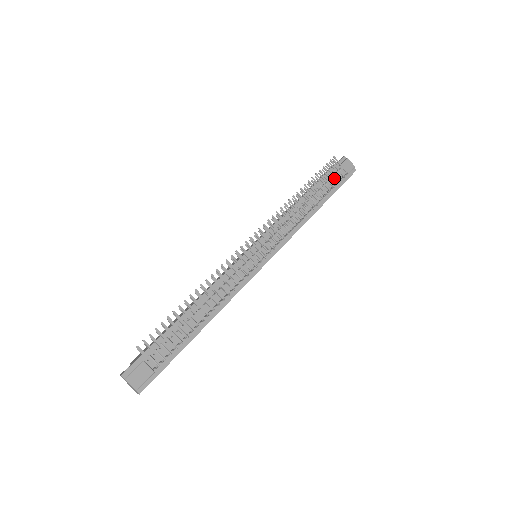
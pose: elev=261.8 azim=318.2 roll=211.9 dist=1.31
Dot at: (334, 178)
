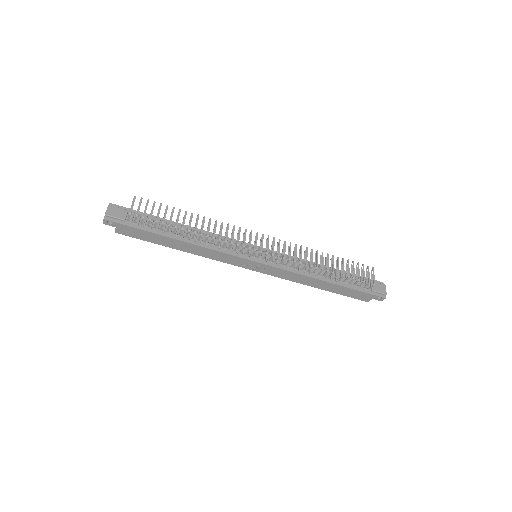
Dot at: occluded
